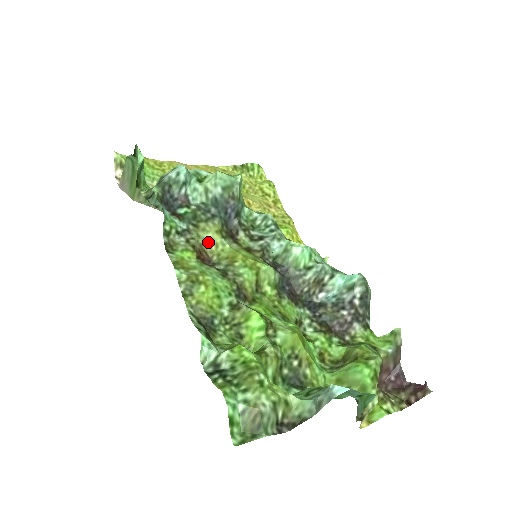
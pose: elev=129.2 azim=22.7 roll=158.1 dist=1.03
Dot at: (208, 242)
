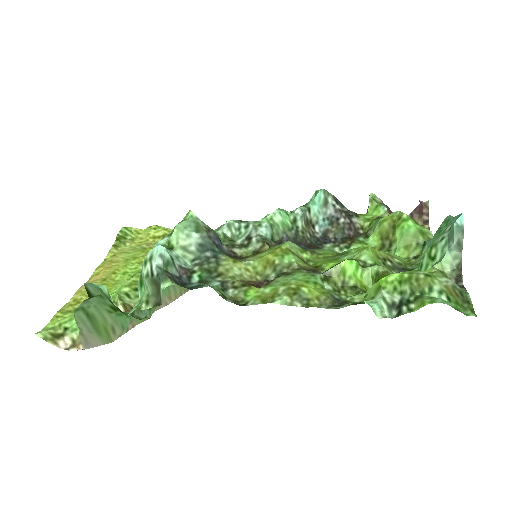
Dot at: (241, 274)
